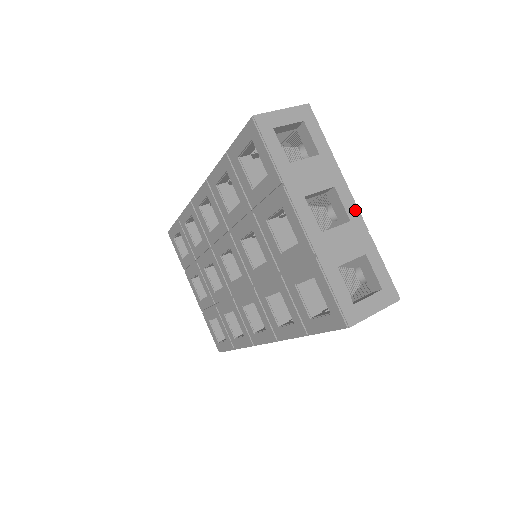
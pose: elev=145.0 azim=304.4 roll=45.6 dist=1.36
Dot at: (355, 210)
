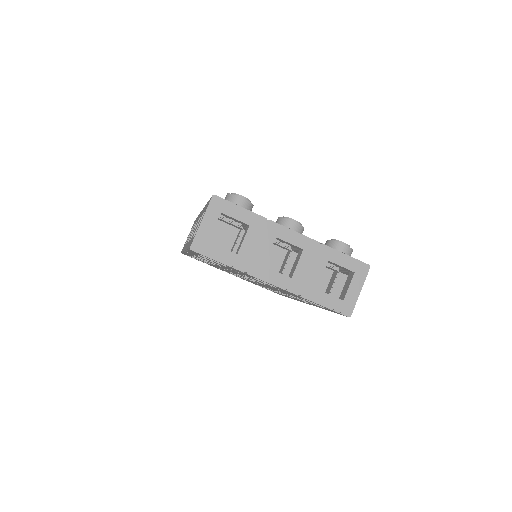
Dot at: (301, 238)
